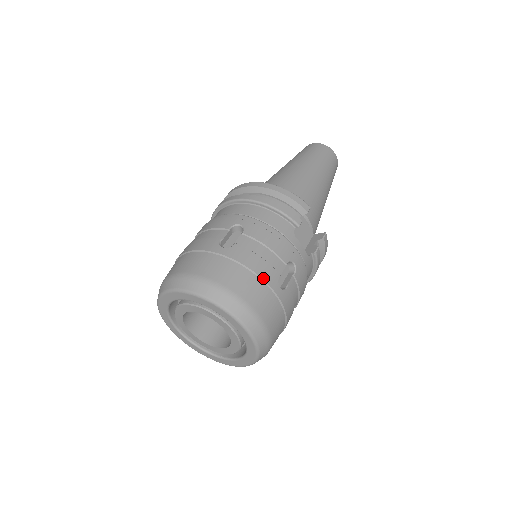
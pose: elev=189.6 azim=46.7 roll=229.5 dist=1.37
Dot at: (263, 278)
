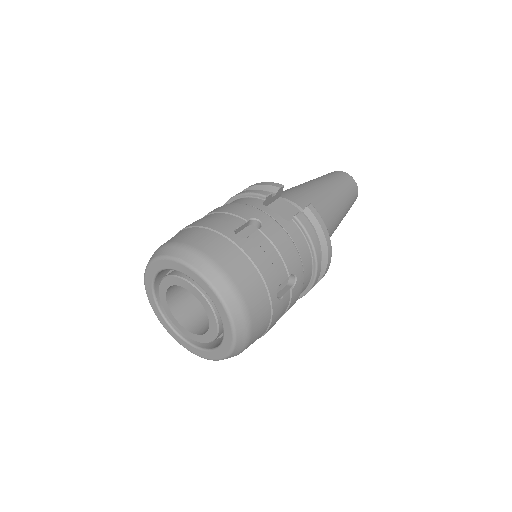
Dot at: (214, 229)
